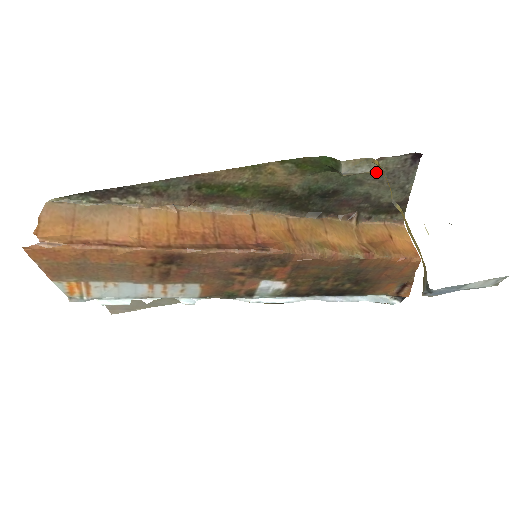
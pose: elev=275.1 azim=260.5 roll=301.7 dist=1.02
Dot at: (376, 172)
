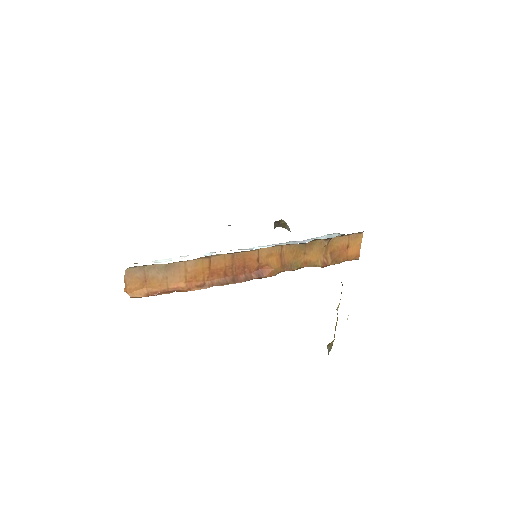
Dot at: occluded
